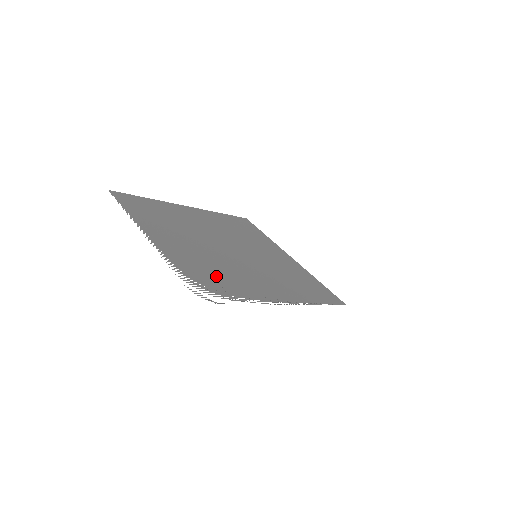
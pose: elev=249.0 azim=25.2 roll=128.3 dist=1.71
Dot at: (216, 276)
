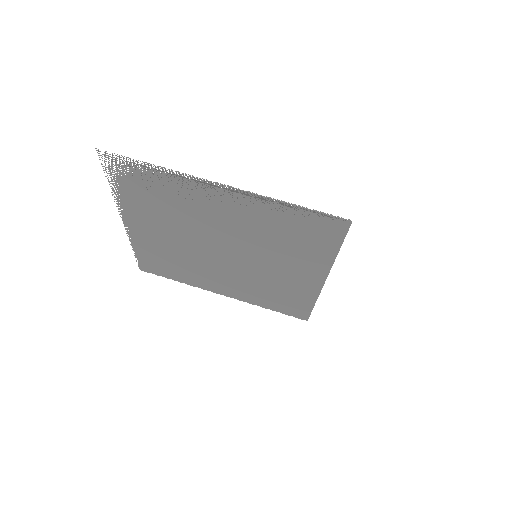
Dot at: (158, 197)
